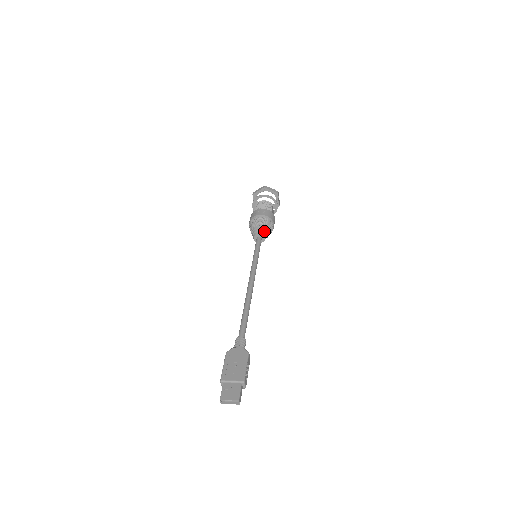
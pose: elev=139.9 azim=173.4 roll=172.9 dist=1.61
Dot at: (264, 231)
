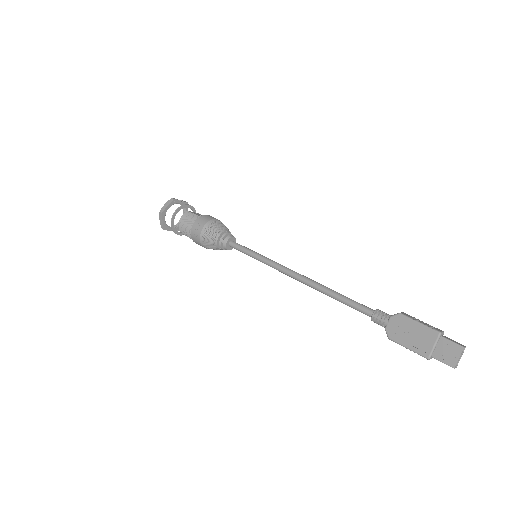
Dot at: (224, 235)
